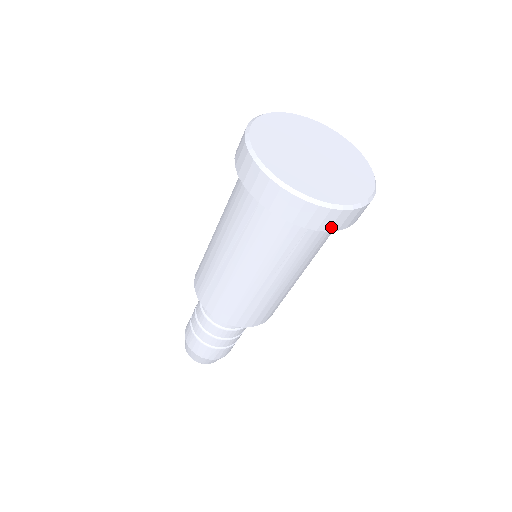
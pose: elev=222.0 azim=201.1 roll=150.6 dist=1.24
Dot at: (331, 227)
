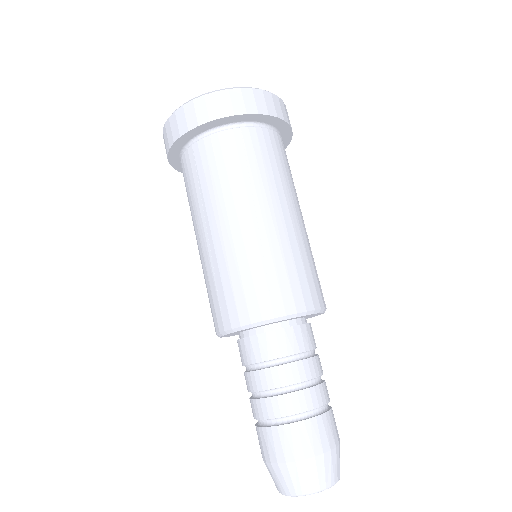
Dot at: (188, 126)
